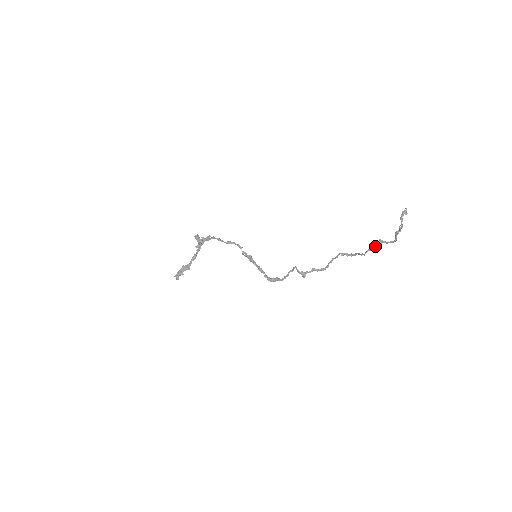
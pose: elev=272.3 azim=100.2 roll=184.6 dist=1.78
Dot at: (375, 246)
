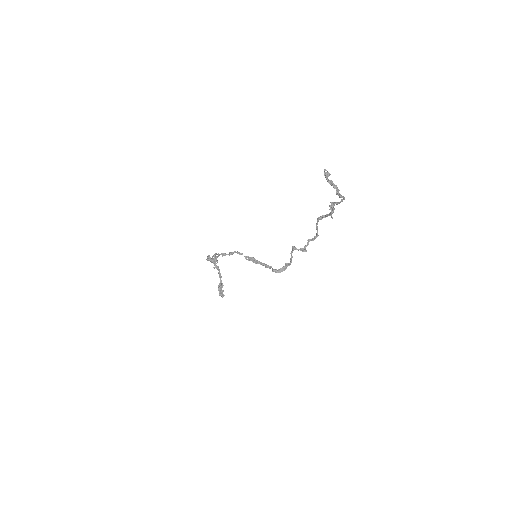
Dot at: (332, 209)
